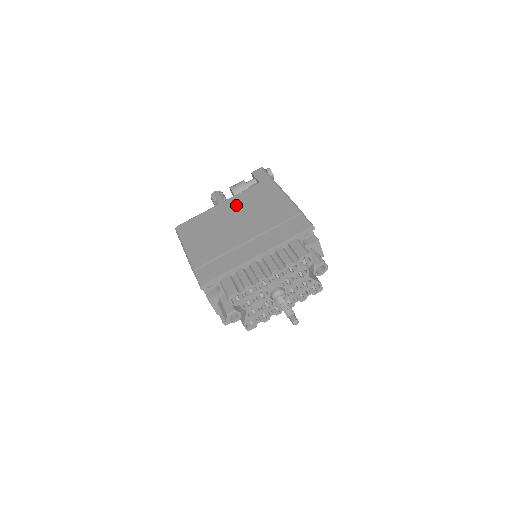
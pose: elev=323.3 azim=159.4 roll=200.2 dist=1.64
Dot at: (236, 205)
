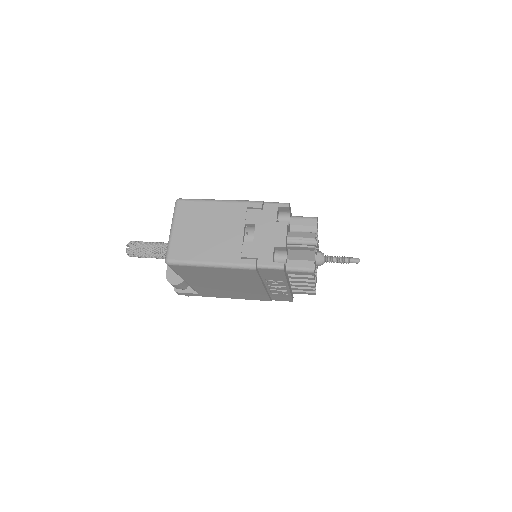
Dot at: occluded
